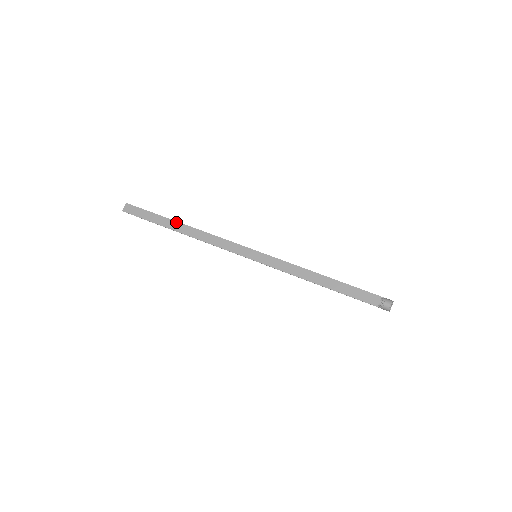
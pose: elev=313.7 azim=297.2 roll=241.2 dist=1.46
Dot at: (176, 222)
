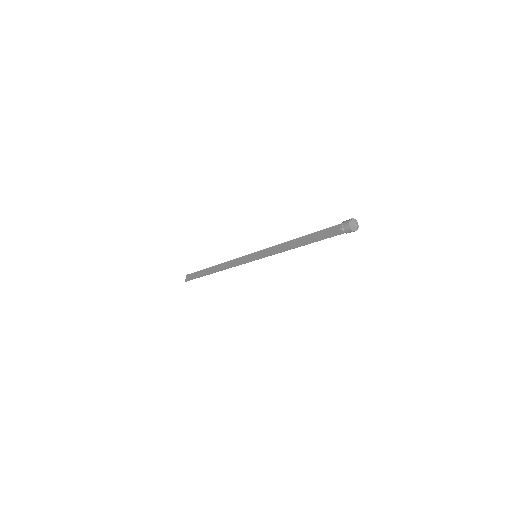
Dot at: (211, 267)
